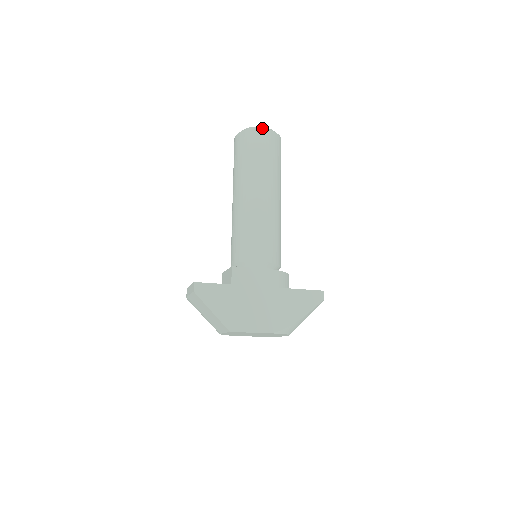
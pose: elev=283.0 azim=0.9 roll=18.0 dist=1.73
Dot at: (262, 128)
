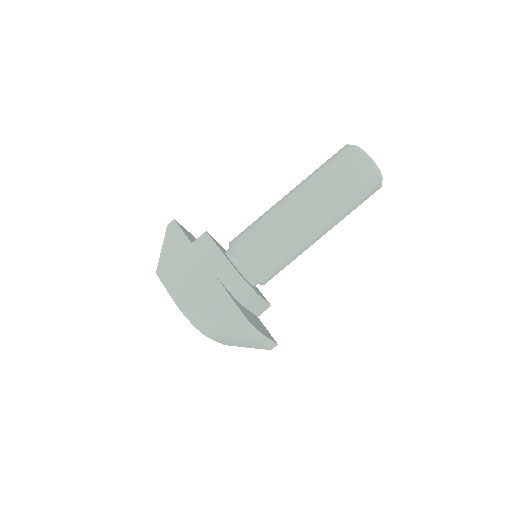
Dot at: (358, 148)
